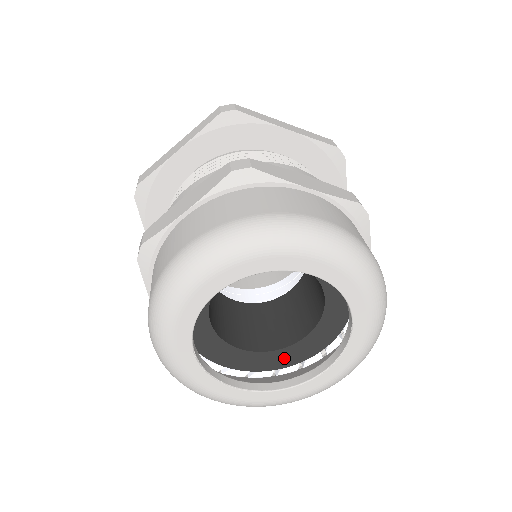
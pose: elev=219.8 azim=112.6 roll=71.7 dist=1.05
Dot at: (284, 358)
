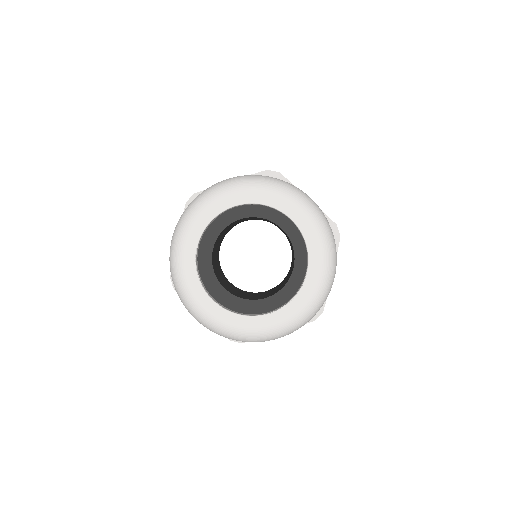
Dot at: (248, 310)
